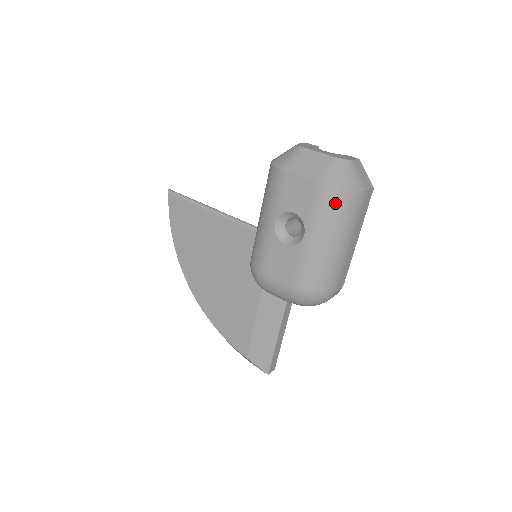
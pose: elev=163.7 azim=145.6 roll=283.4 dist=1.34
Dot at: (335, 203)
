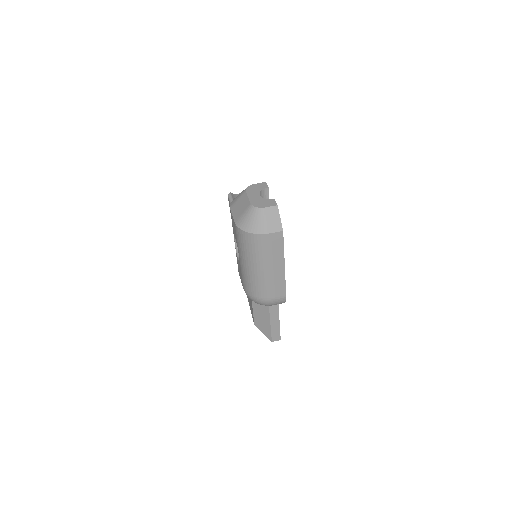
Dot at: (244, 240)
